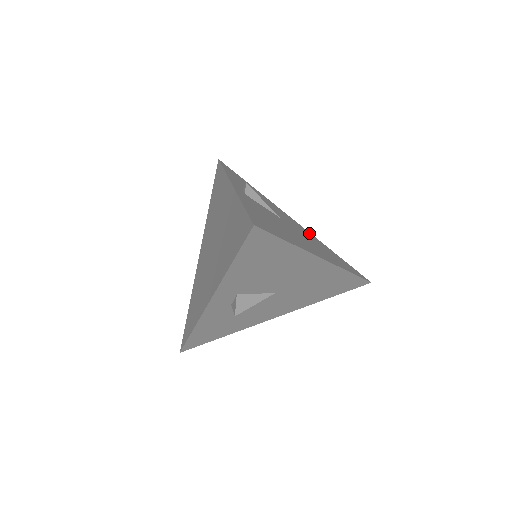
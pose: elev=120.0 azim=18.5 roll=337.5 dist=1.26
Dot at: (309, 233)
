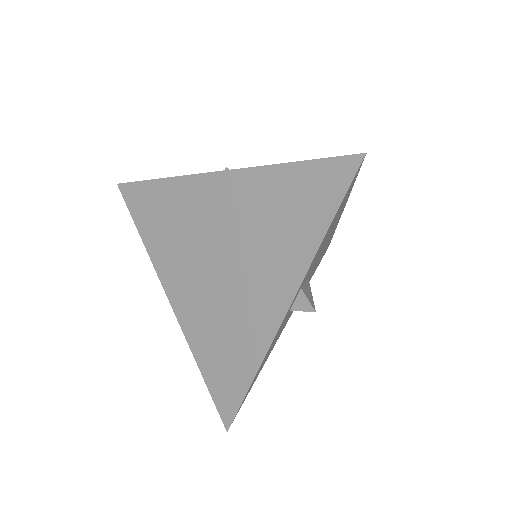
Dot at: occluded
